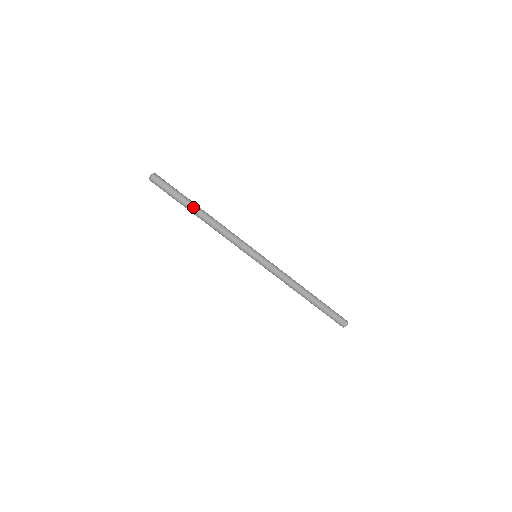
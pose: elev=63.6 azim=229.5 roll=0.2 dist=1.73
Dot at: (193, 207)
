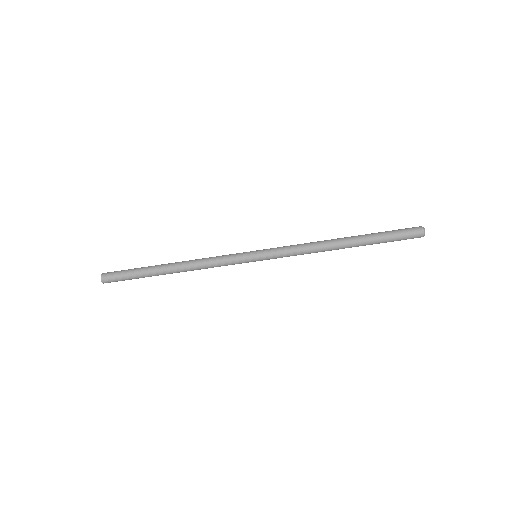
Dot at: (158, 275)
